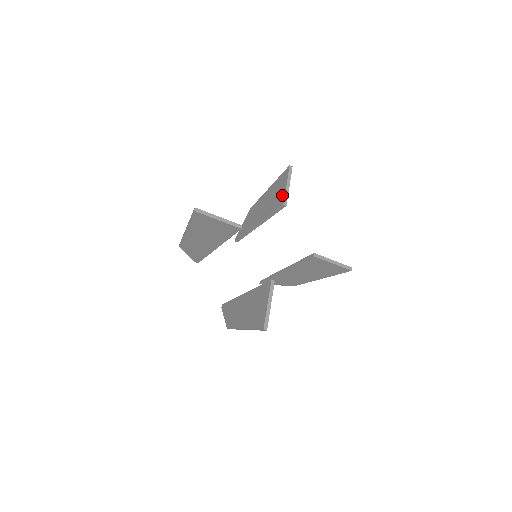
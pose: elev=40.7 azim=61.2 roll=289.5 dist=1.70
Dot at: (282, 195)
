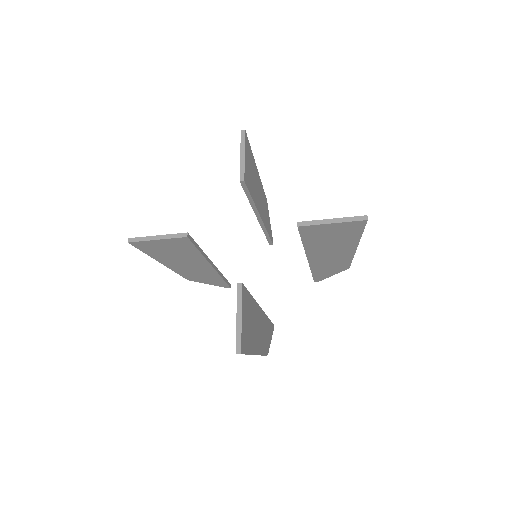
Dot at: occluded
